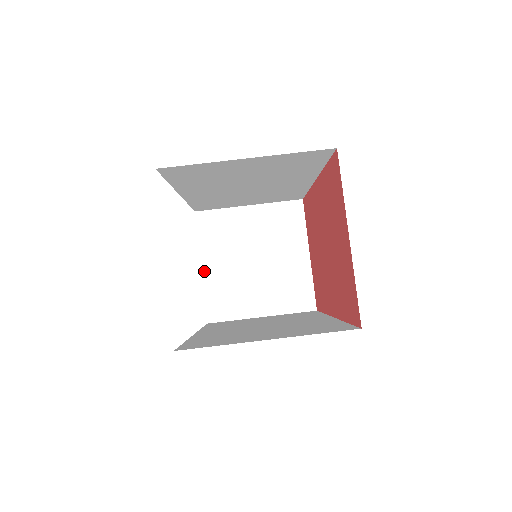
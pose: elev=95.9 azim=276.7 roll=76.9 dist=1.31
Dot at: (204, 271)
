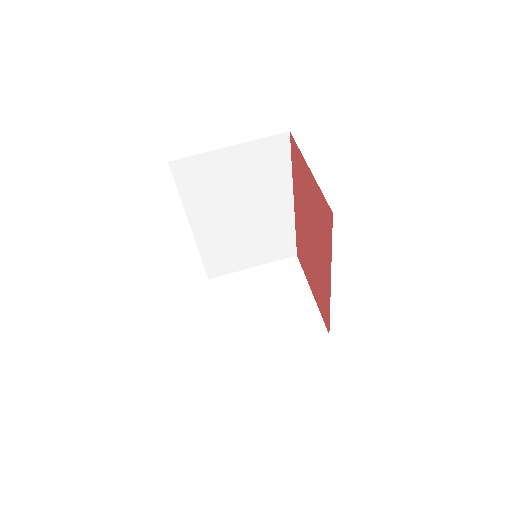
Dot at: (220, 321)
